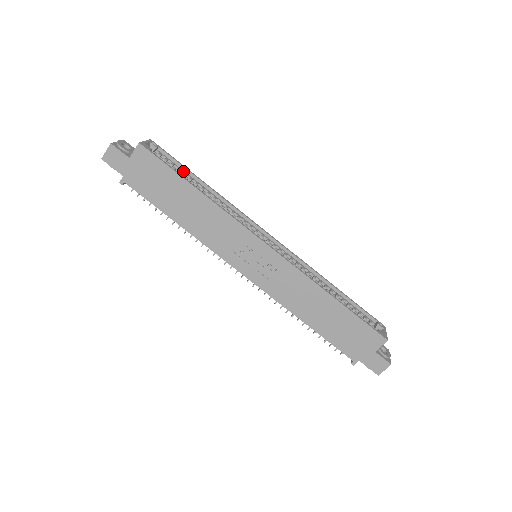
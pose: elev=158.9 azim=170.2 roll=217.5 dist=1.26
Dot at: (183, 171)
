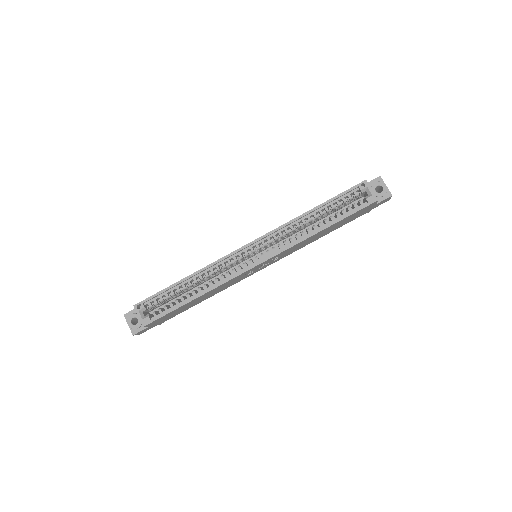
Dot at: (169, 292)
